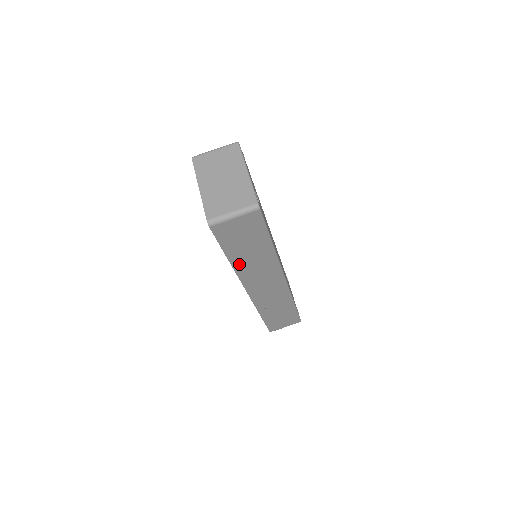
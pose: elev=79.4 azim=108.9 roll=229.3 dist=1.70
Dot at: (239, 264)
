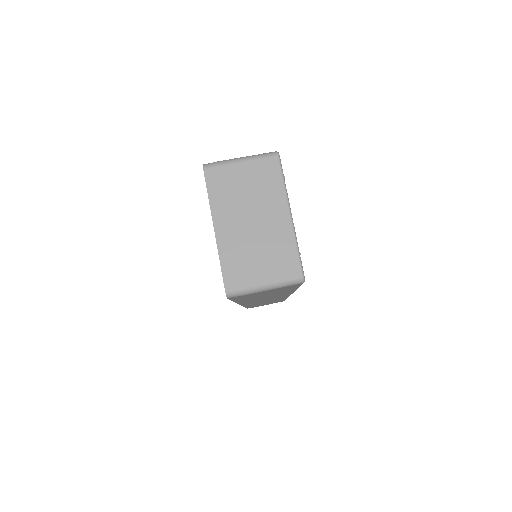
Dot at: occluded
